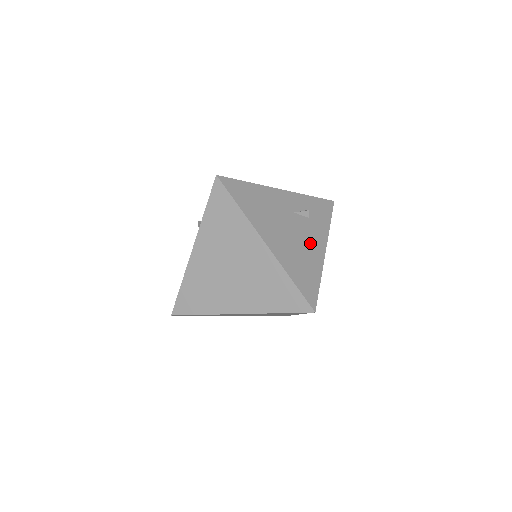
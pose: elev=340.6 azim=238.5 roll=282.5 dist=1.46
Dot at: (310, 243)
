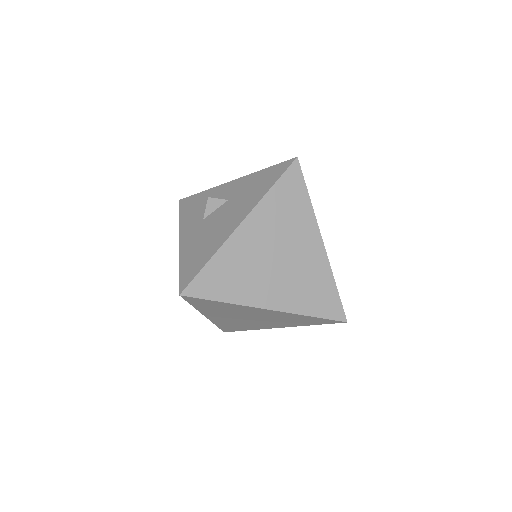
Dot at: occluded
